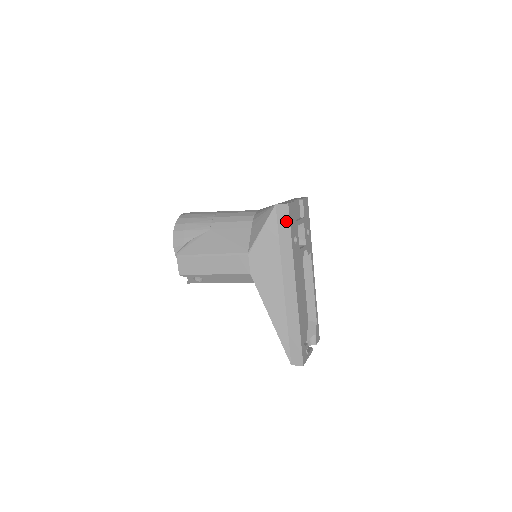
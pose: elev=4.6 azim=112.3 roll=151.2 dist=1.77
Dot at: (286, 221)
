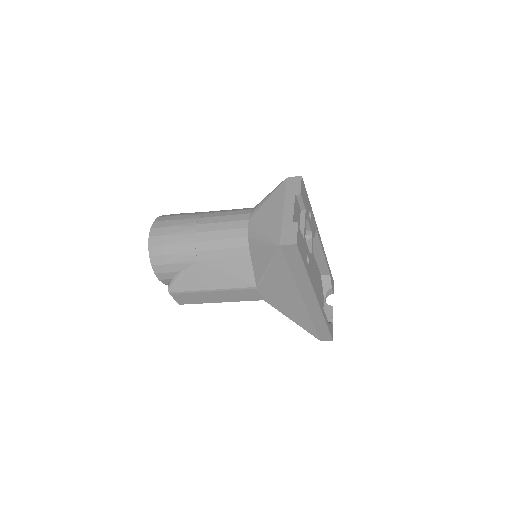
Dot at: (296, 258)
